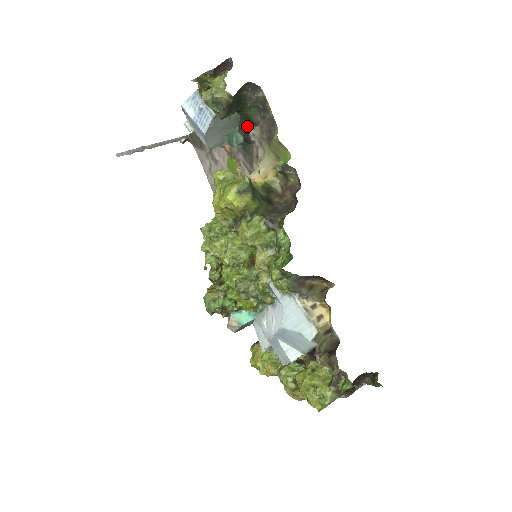
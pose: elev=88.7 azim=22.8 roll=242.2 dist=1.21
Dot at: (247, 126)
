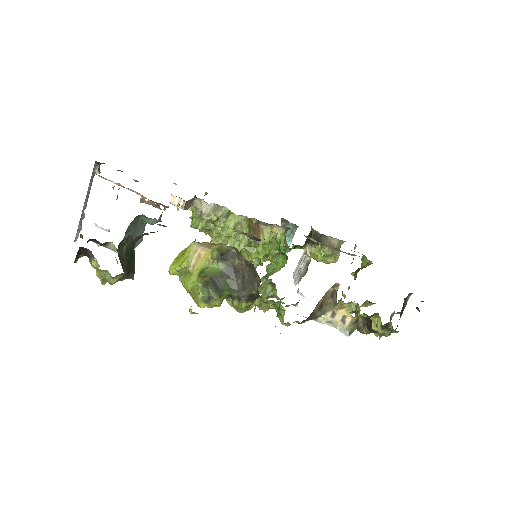
Dot at: occluded
